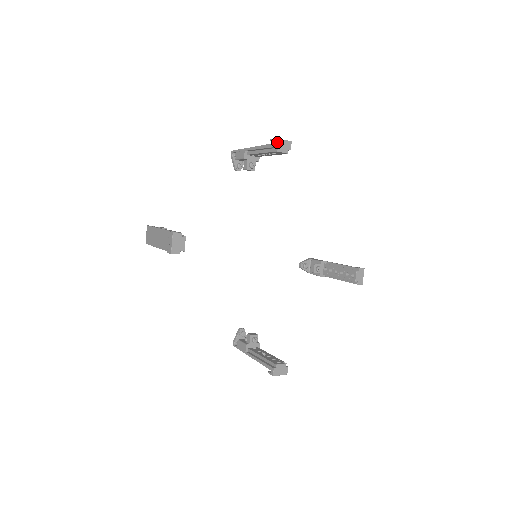
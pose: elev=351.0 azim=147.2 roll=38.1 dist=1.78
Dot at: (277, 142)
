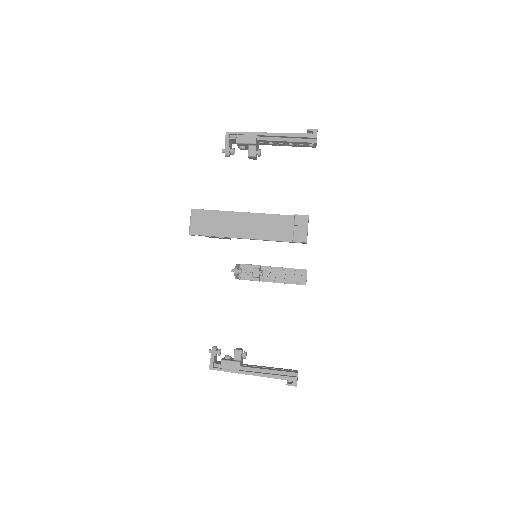
Dot at: occluded
